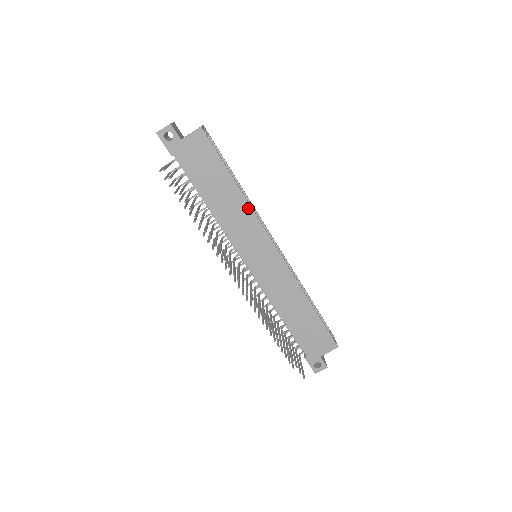
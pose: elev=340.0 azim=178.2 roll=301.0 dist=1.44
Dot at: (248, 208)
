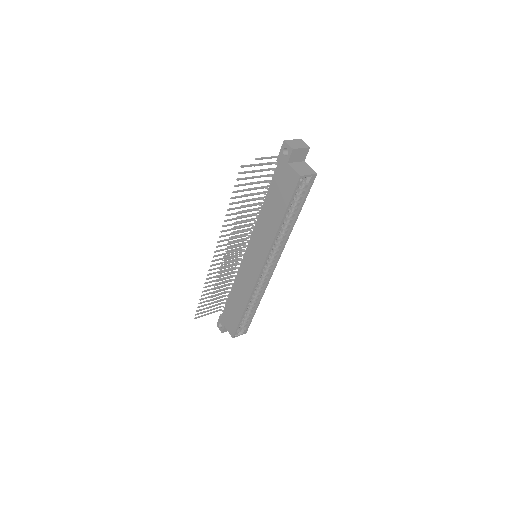
Dot at: (272, 239)
